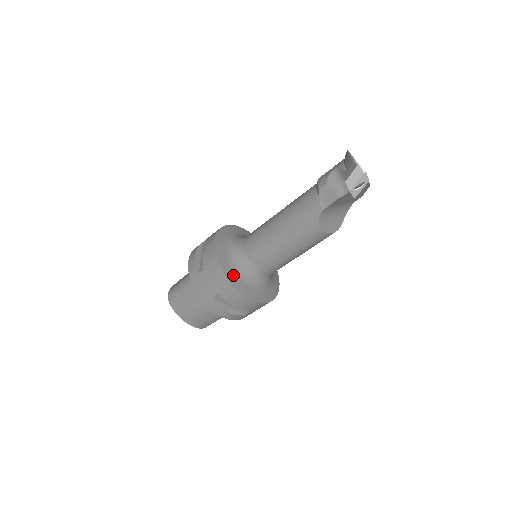
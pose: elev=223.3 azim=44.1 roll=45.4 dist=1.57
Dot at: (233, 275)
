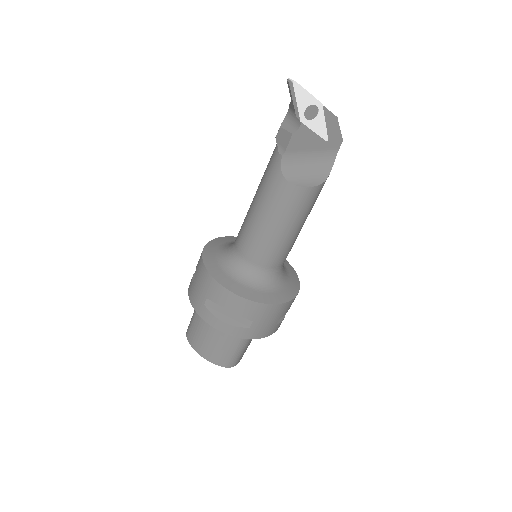
Dot at: (219, 271)
